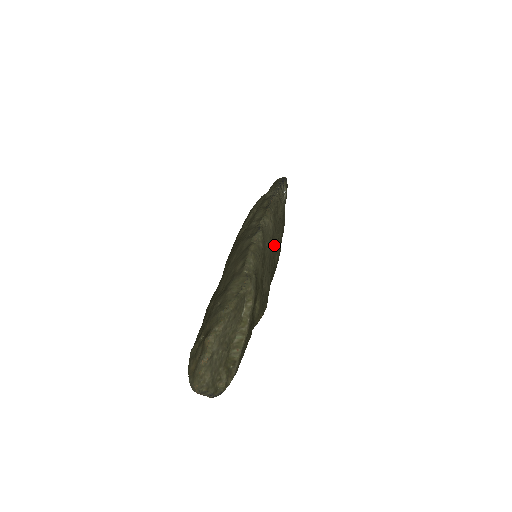
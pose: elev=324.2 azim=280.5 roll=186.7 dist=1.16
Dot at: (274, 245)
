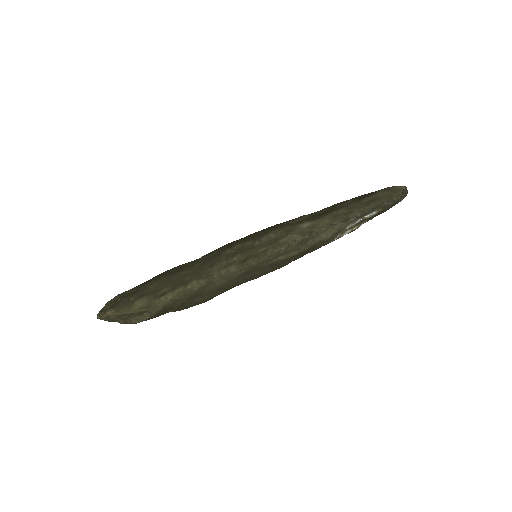
Dot at: (245, 277)
